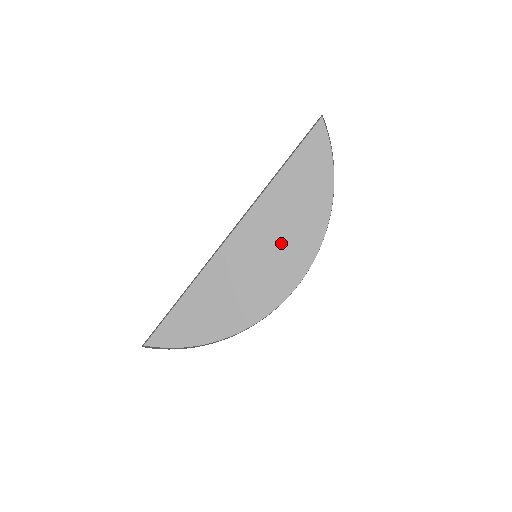
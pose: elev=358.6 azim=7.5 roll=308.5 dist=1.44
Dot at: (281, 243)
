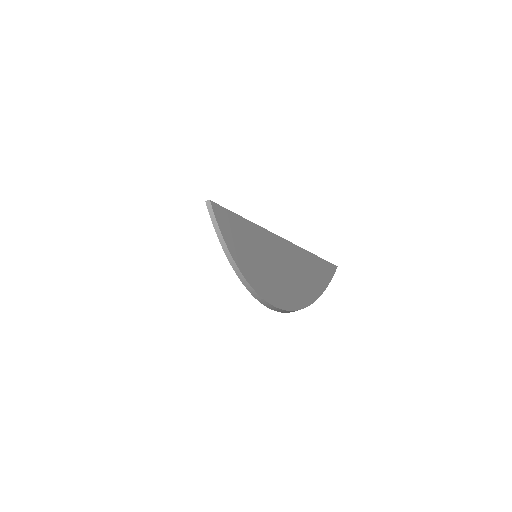
Dot at: (270, 273)
